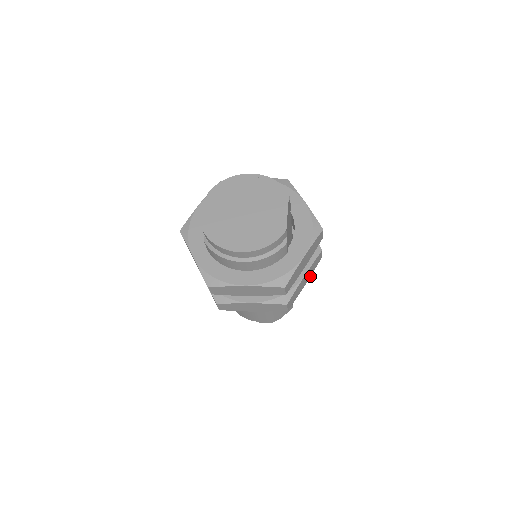
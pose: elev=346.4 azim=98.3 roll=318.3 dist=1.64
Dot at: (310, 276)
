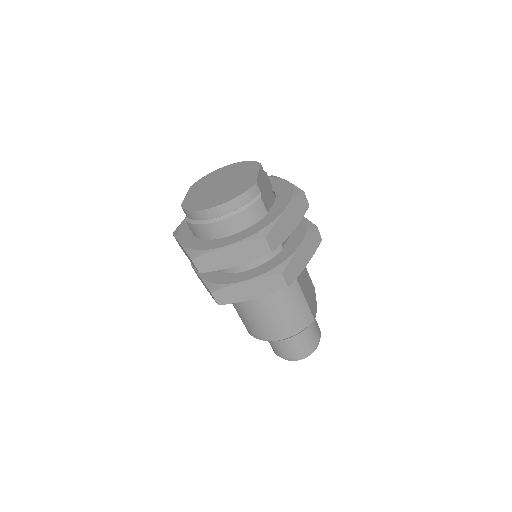
Dot at: (311, 257)
